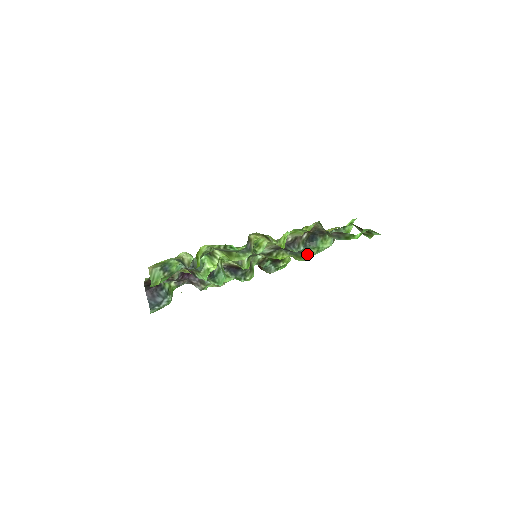
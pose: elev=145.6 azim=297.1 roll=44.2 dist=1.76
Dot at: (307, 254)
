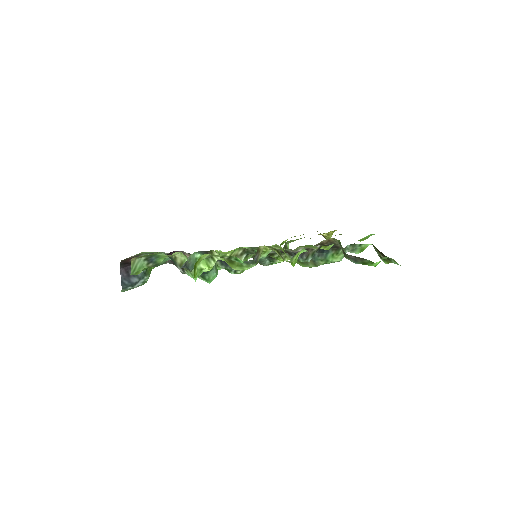
Dot at: (312, 263)
